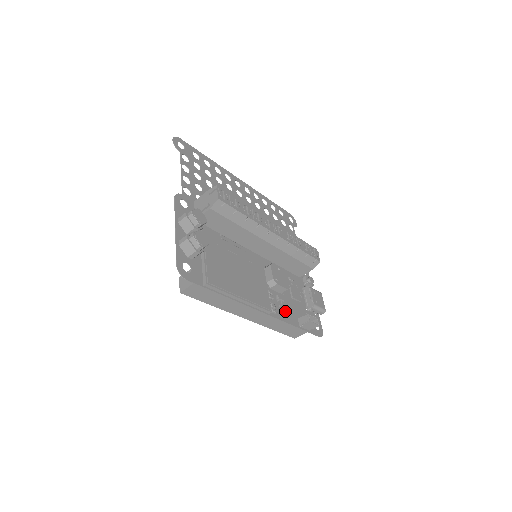
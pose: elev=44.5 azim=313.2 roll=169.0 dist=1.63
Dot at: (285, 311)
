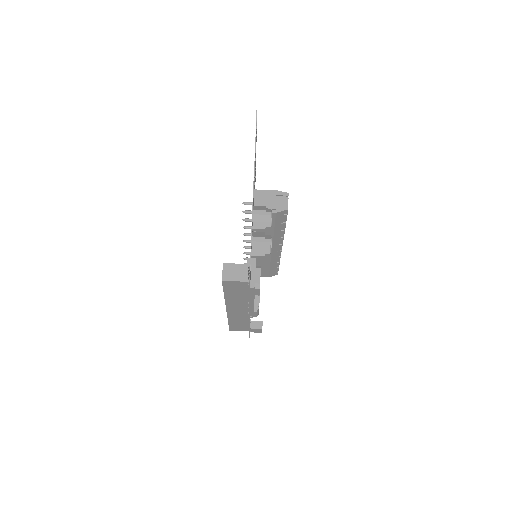
Dot at: occluded
